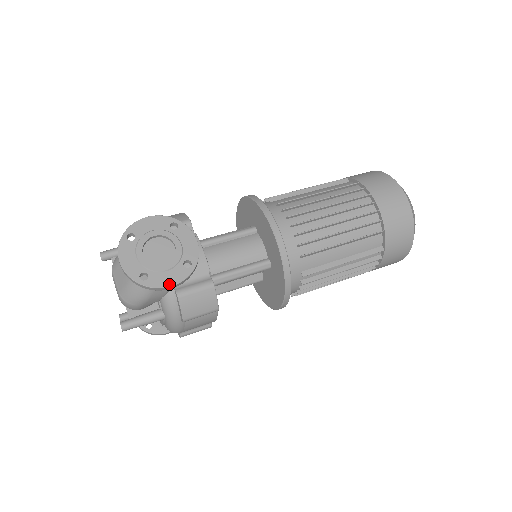
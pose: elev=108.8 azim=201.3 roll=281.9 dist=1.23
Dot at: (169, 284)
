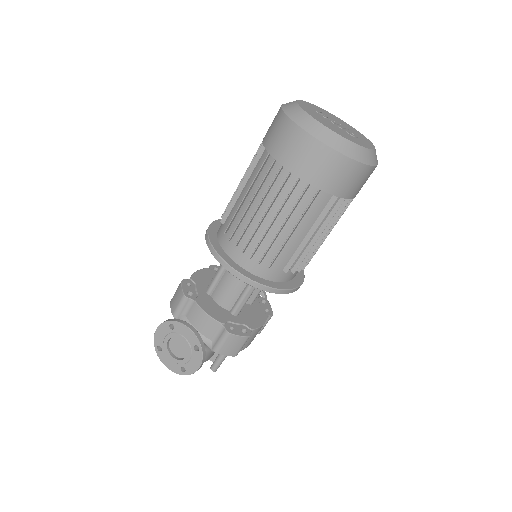
Dot at: (197, 367)
